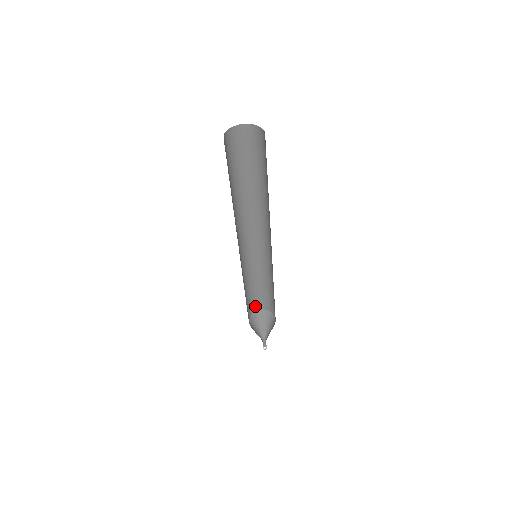
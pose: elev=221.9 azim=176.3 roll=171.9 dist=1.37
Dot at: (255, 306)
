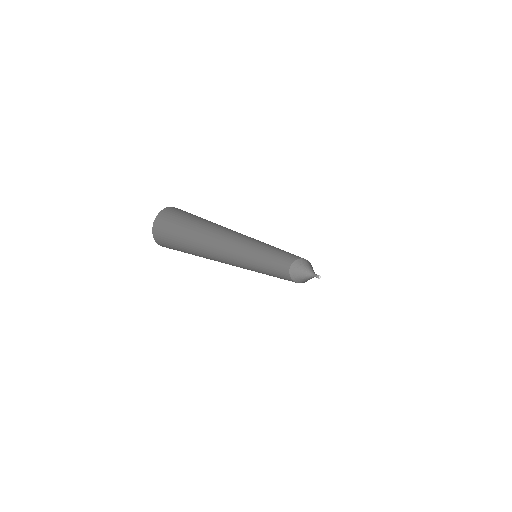
Dot at: (295, 257)
